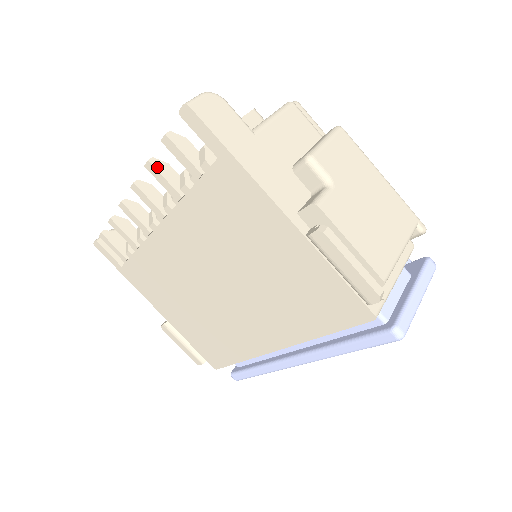
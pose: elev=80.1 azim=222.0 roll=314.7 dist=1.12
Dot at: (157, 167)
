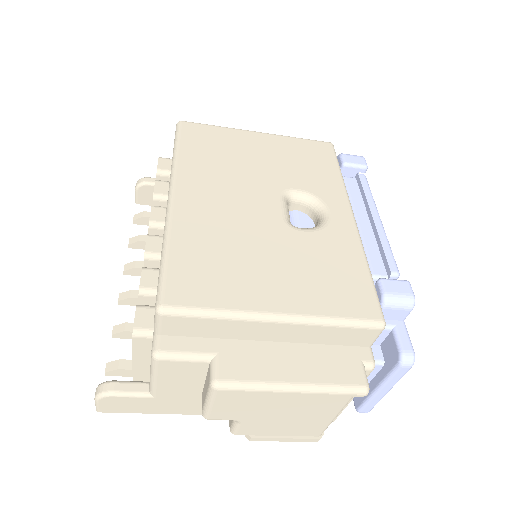
Dot at: (121, 337)
